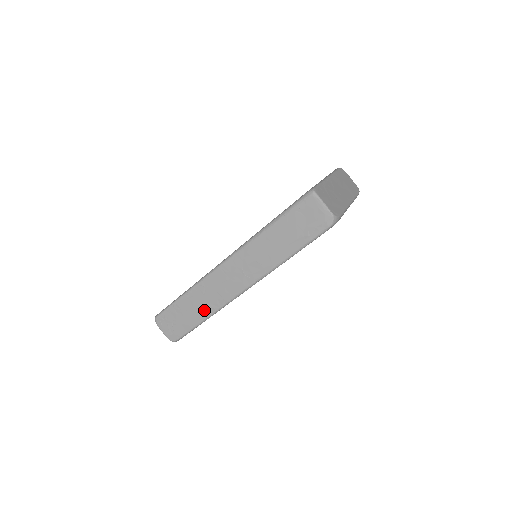
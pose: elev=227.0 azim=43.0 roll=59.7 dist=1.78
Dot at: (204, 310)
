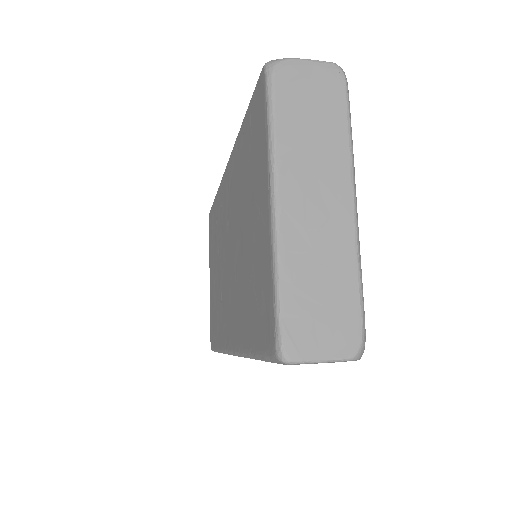
Dot at: occluded
